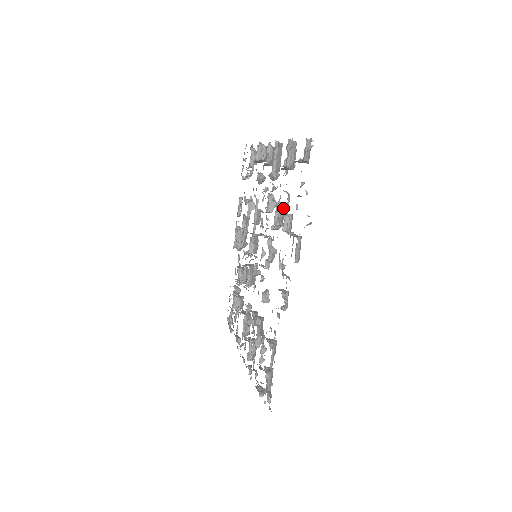
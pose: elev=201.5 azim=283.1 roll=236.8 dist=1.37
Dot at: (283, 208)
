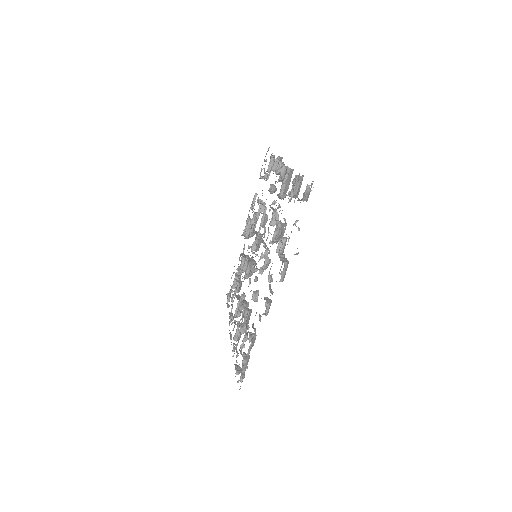
Dot at: (282, 227)
